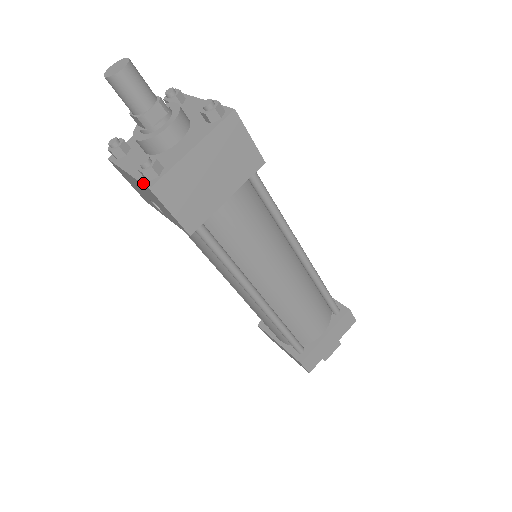
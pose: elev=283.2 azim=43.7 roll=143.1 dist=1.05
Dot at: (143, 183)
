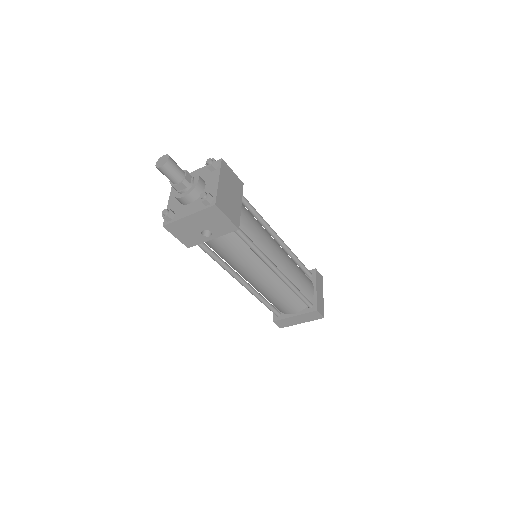
Dot at: (208, 207)
